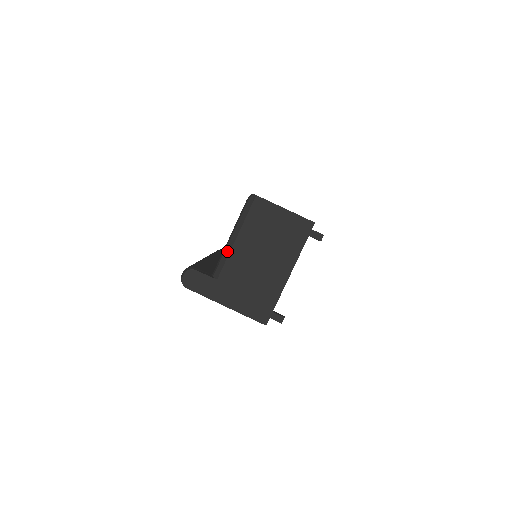
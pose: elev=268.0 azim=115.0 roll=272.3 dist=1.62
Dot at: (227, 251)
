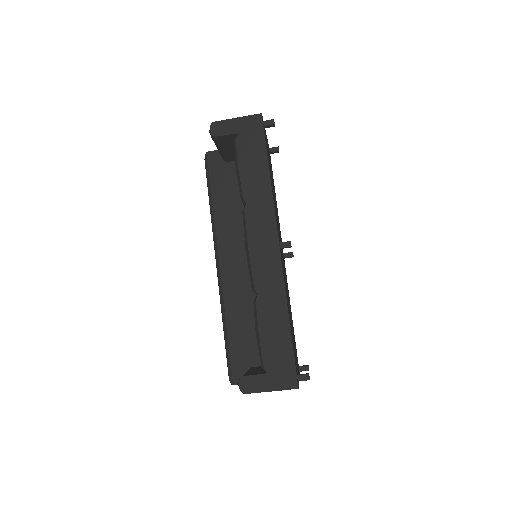
Dot at: occluded
